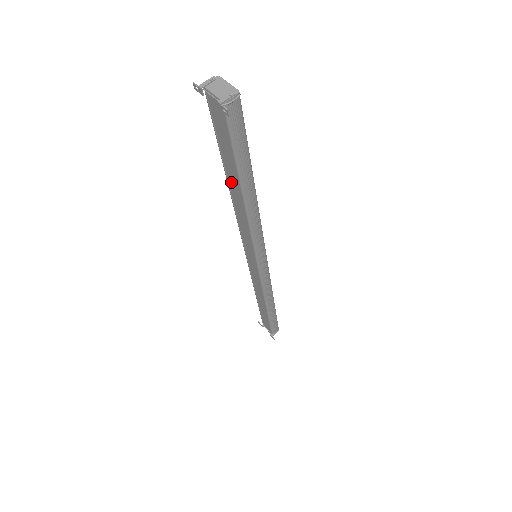
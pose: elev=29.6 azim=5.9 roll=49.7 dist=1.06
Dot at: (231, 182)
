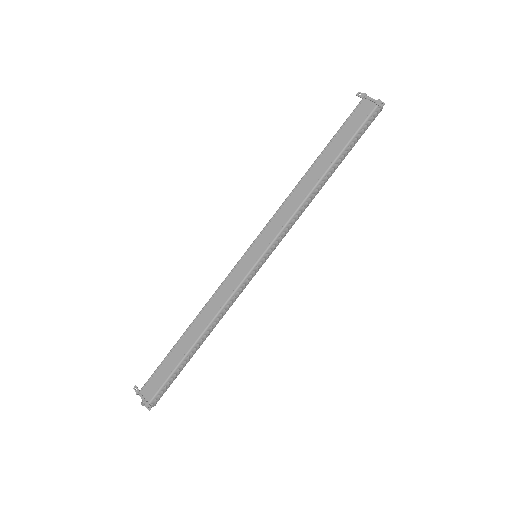
Dot at: (319, 164)
